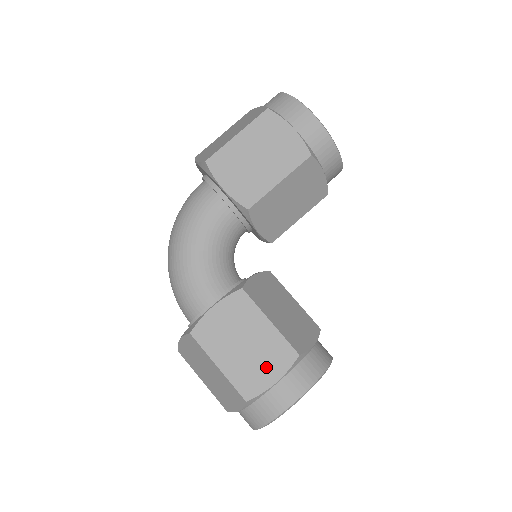
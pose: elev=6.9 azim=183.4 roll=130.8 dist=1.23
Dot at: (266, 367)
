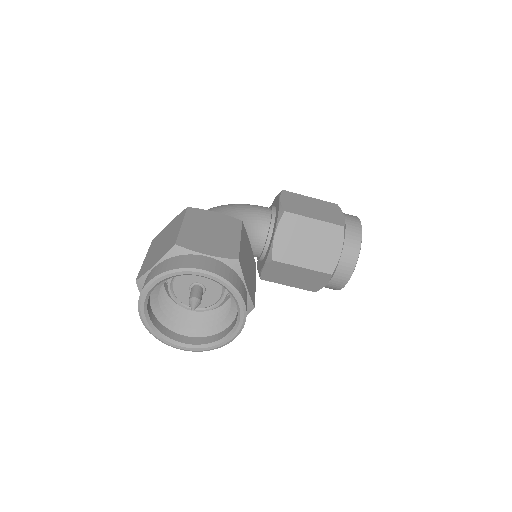
Dot at: (210, 246)
